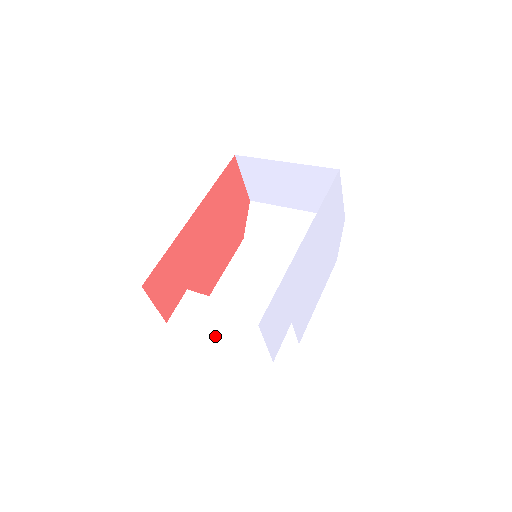
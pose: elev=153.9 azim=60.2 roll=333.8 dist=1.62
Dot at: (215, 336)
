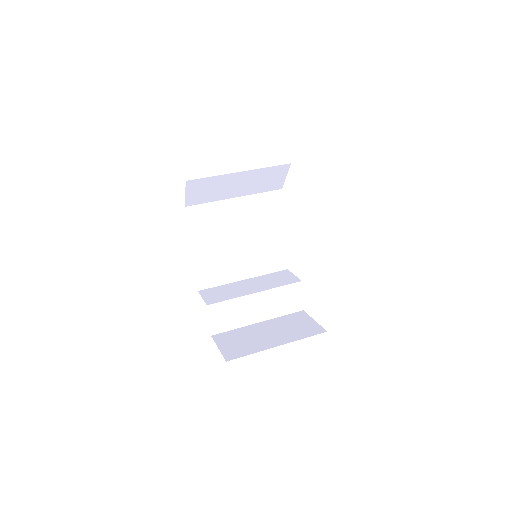
Dot at: (255, 320)
